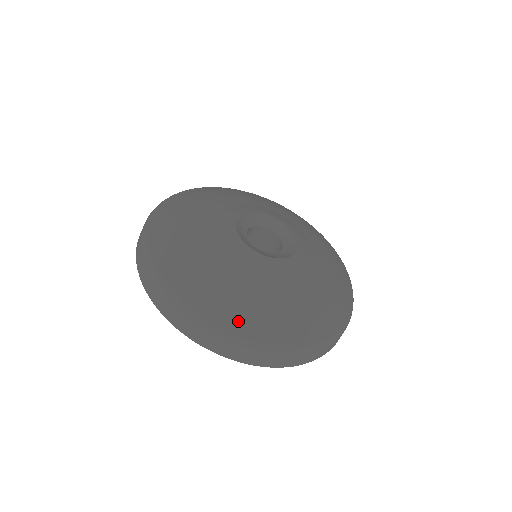
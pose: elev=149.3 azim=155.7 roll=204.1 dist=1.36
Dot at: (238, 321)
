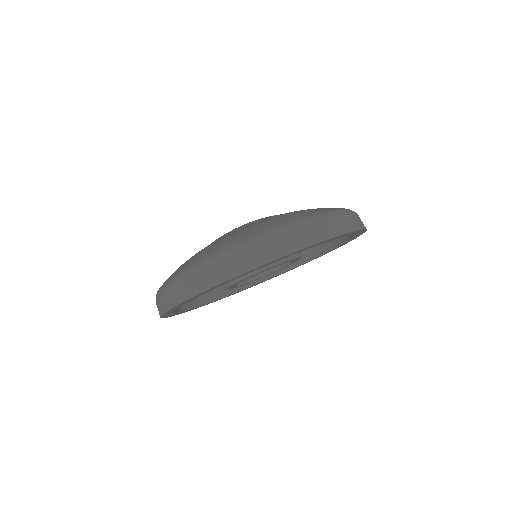
Dot at: (220, 248)
